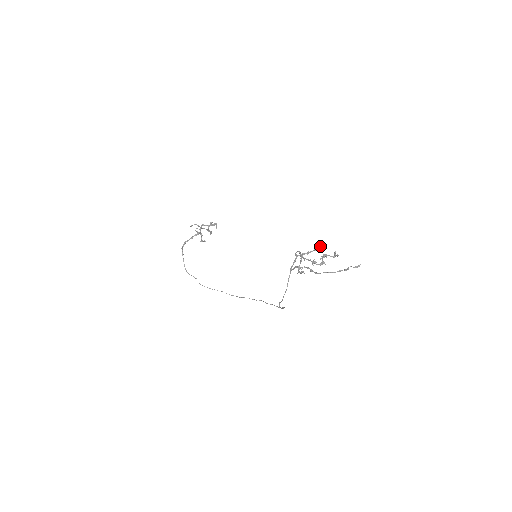
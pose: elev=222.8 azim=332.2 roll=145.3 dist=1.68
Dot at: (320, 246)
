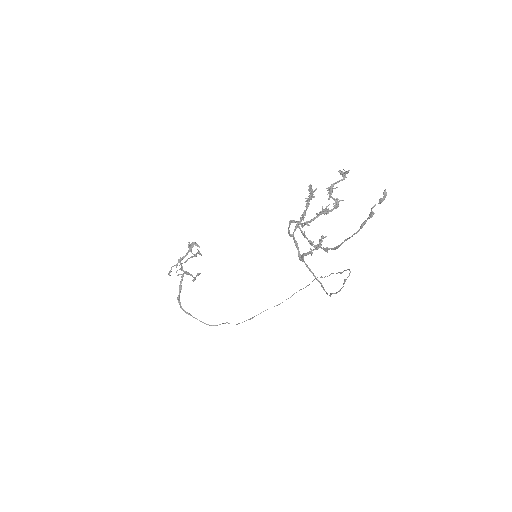
Dot at: (311, 189)
